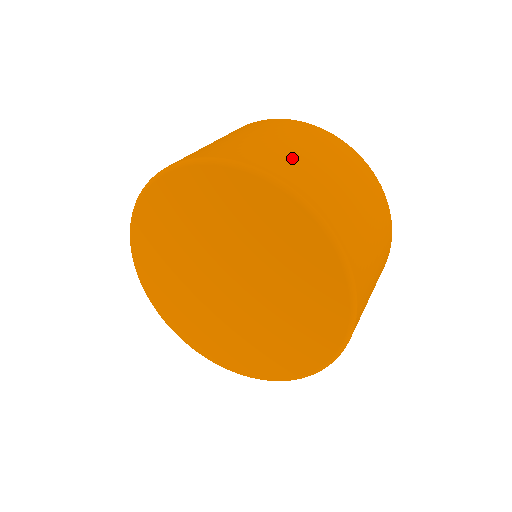
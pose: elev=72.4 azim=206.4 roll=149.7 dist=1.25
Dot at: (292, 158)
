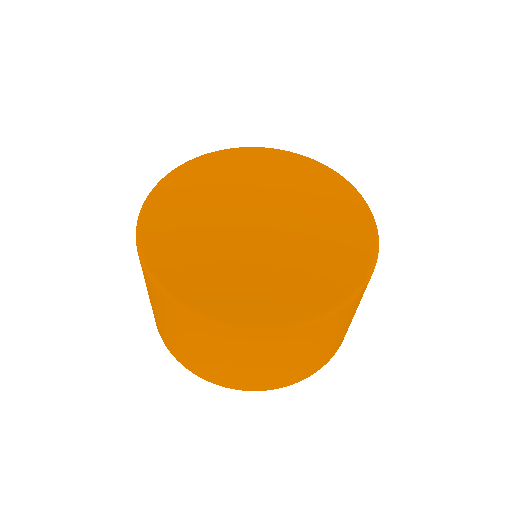
Dot at: occluded
